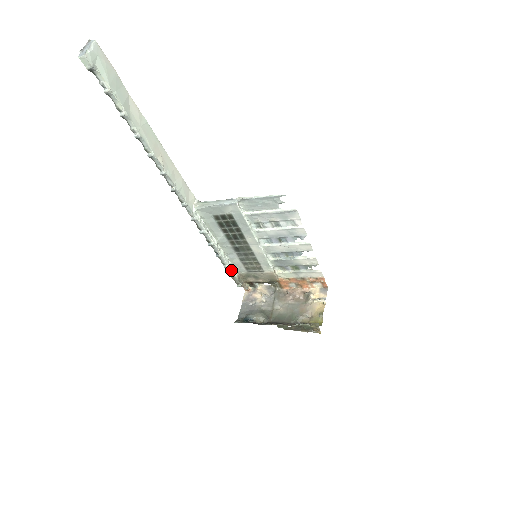
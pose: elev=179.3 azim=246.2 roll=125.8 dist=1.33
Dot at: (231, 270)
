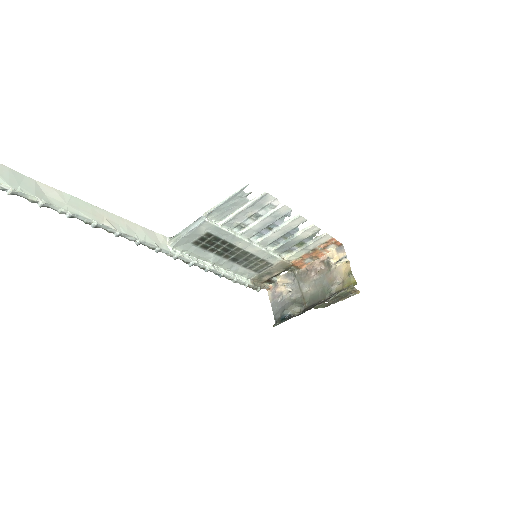
Dot at: (242, 281)
